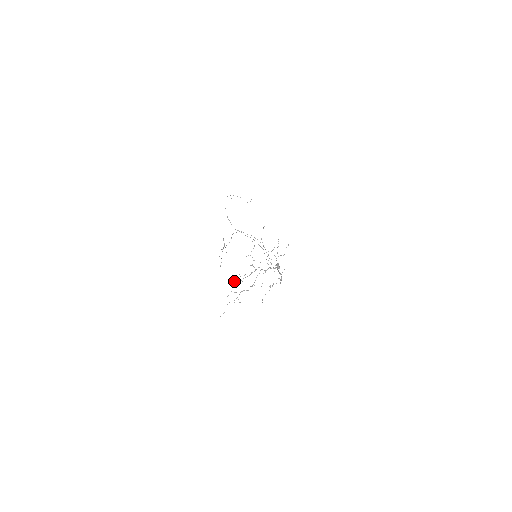
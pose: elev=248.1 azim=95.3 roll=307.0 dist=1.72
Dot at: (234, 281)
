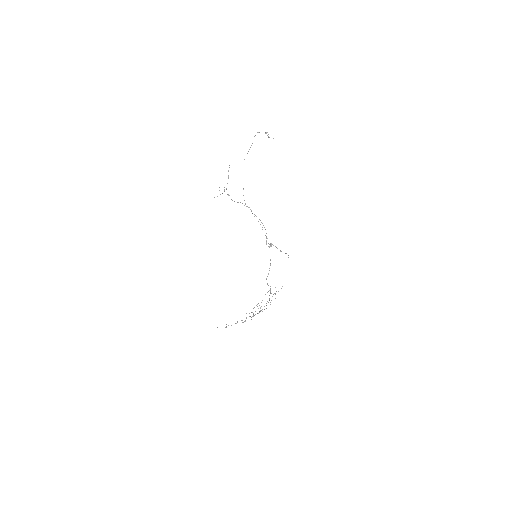
Dot at: occluded
